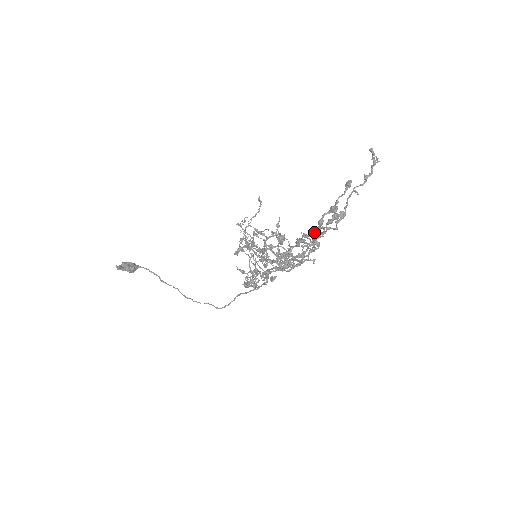
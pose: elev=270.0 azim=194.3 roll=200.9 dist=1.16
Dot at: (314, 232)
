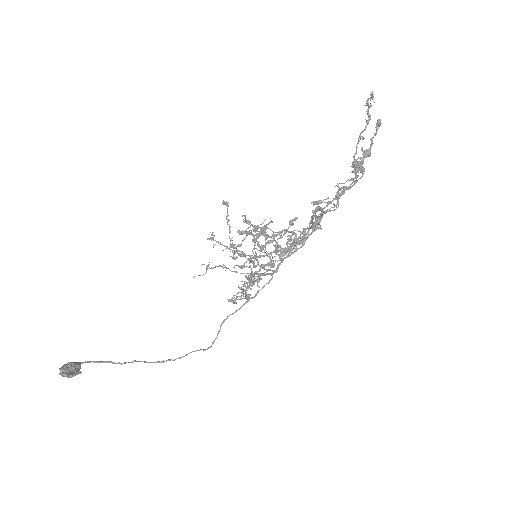
Dot at: (342, 188)
